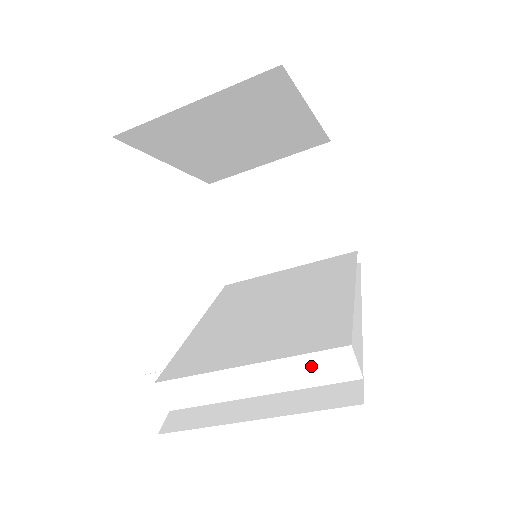
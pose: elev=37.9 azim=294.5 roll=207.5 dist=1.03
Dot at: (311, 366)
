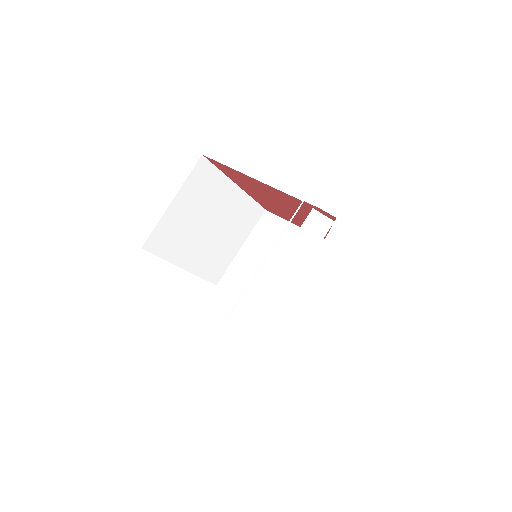
Dot at: (305, 237)
